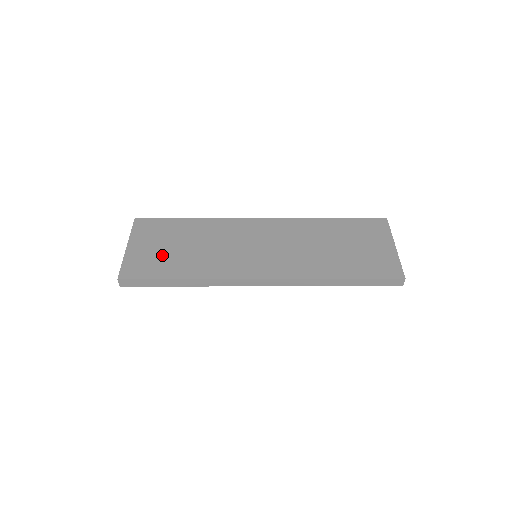
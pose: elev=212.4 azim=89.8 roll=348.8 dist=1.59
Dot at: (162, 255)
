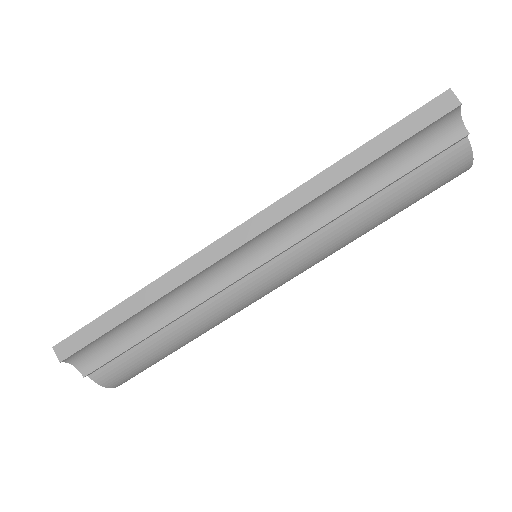
Dot at: occluded
